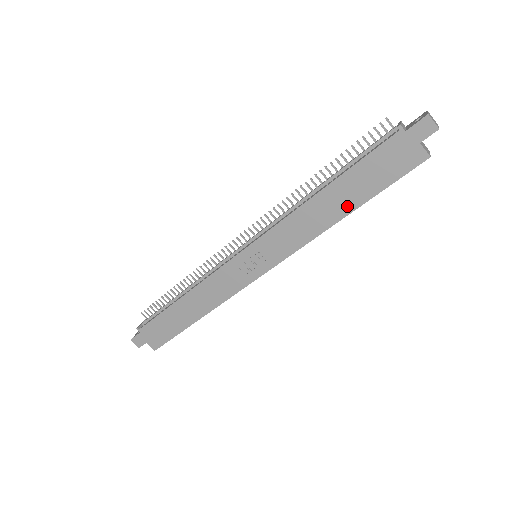
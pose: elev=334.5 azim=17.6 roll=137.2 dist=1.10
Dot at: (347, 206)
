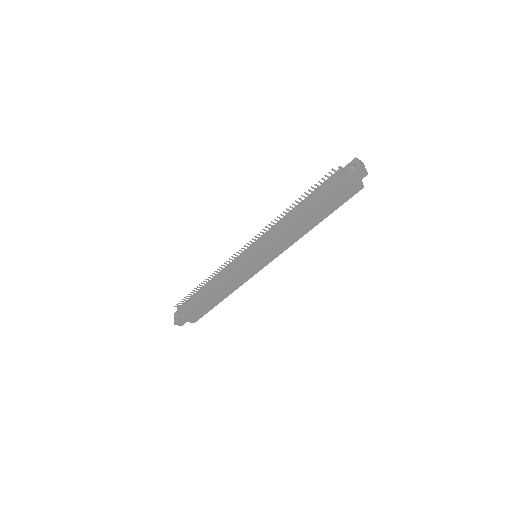
Dot at: (316, 221)
